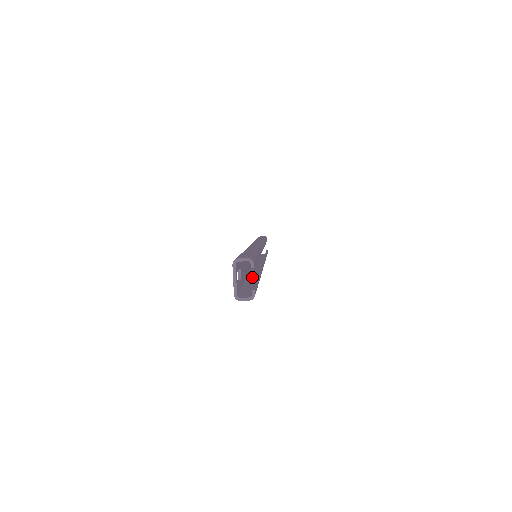
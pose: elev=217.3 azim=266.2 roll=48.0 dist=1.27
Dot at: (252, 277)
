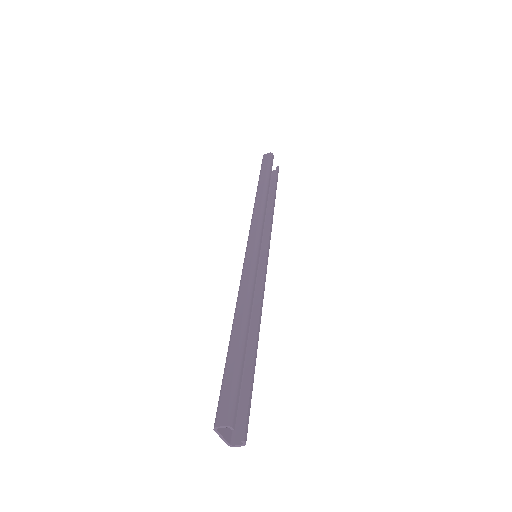
Dot at: (252, 331)
